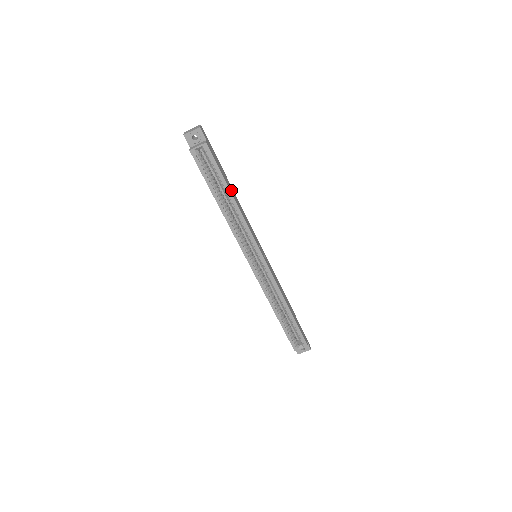
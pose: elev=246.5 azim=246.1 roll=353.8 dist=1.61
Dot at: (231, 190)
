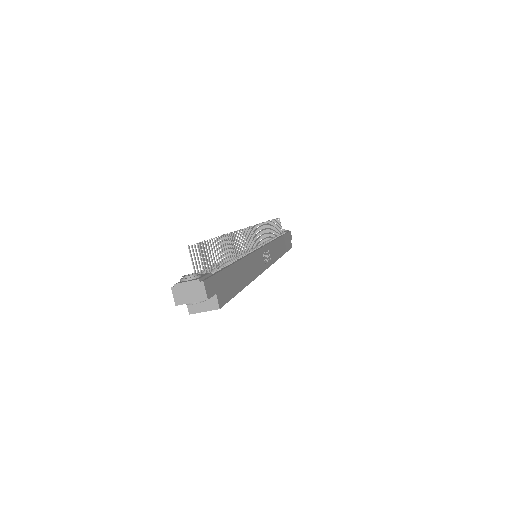
Dot at: (242, 277)
